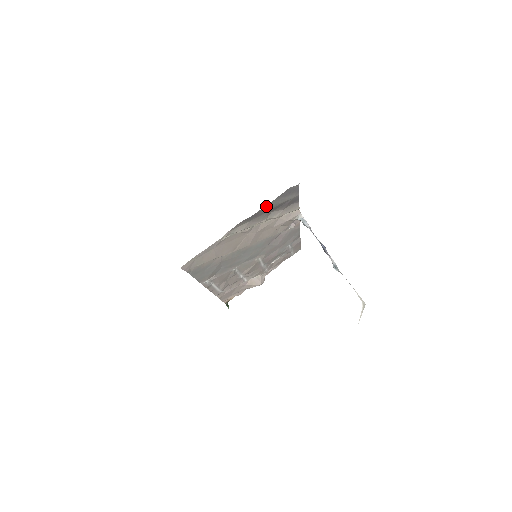
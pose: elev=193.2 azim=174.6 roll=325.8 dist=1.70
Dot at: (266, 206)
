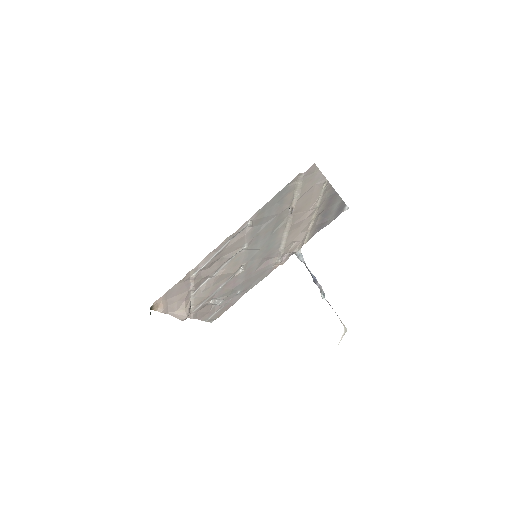
Dot at: (338, 198)
